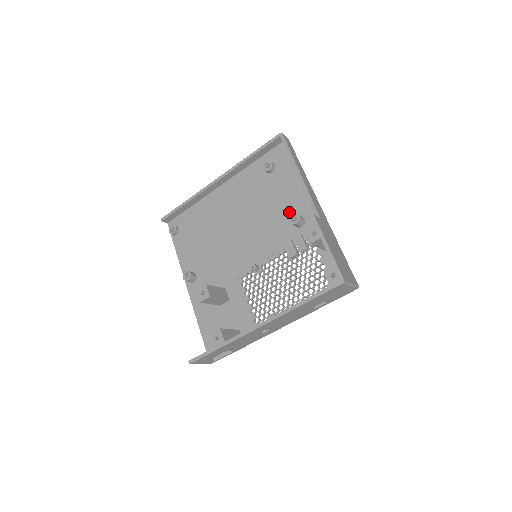
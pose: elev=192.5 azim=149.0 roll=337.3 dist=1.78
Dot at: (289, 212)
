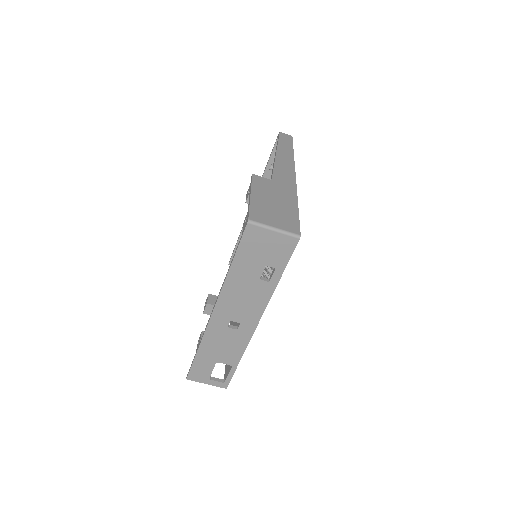
Dot at: occluded
